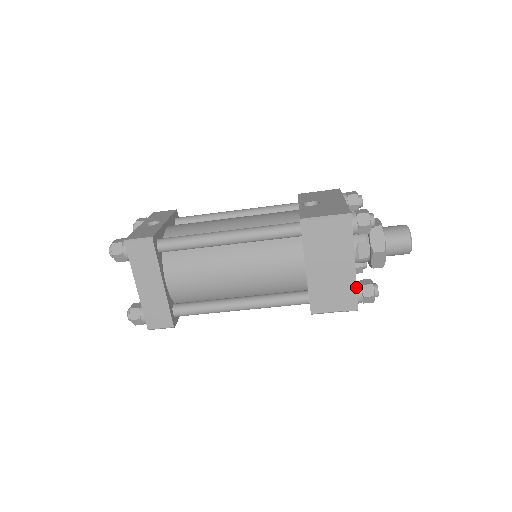
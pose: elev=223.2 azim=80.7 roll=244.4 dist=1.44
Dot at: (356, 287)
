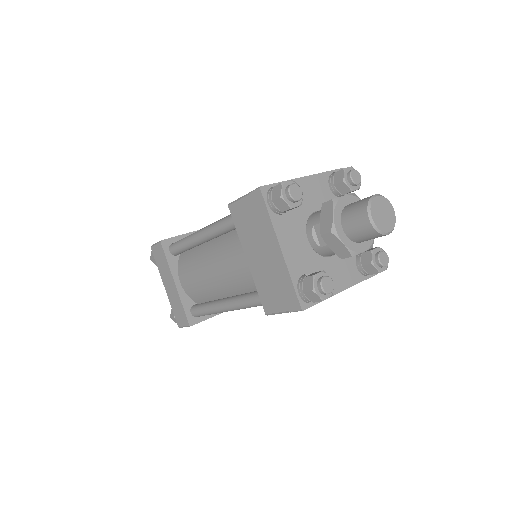
Dot at: (291, 279)
